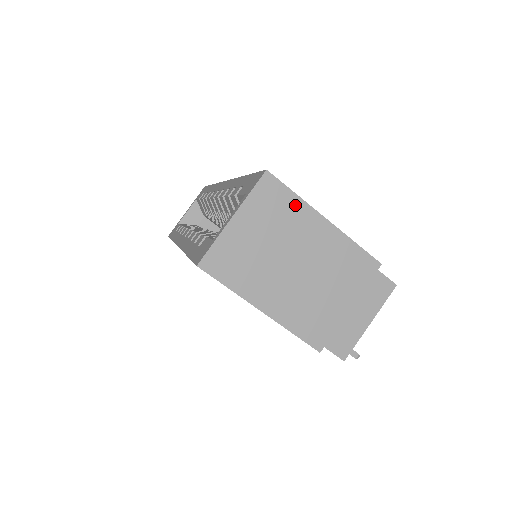
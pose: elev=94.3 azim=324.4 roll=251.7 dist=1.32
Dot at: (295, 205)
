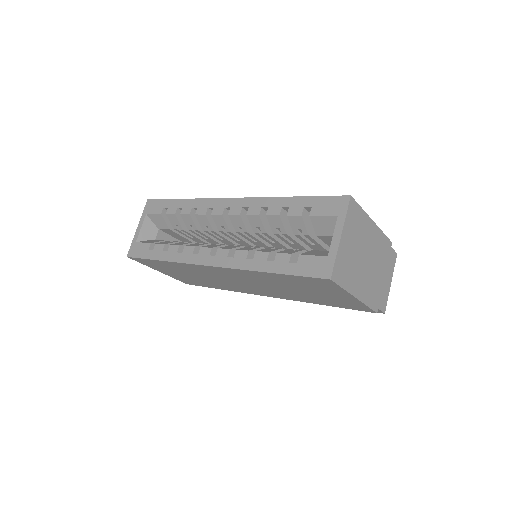
Dot at: (362, 216)
